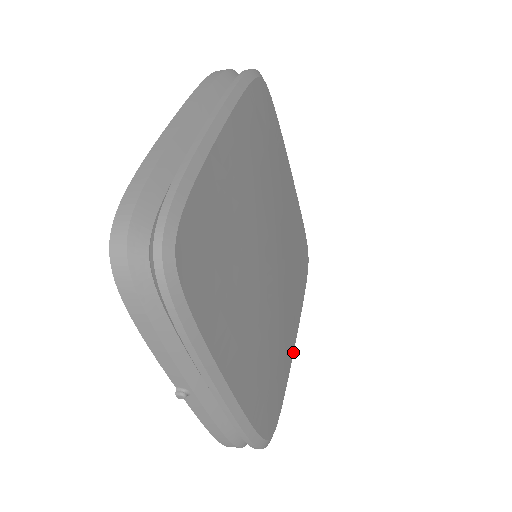
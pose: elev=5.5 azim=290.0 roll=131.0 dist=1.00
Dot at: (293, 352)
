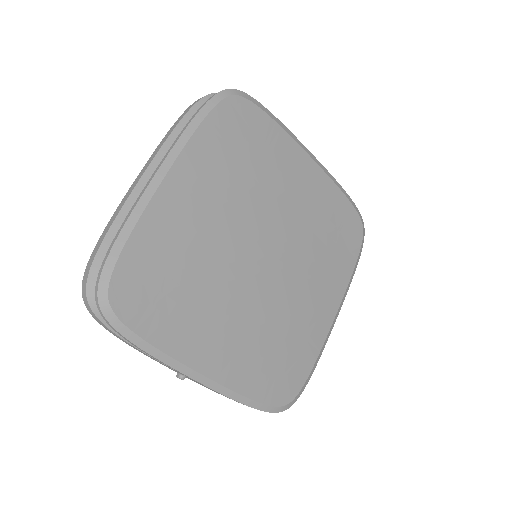
Dot at: (330, 326)
